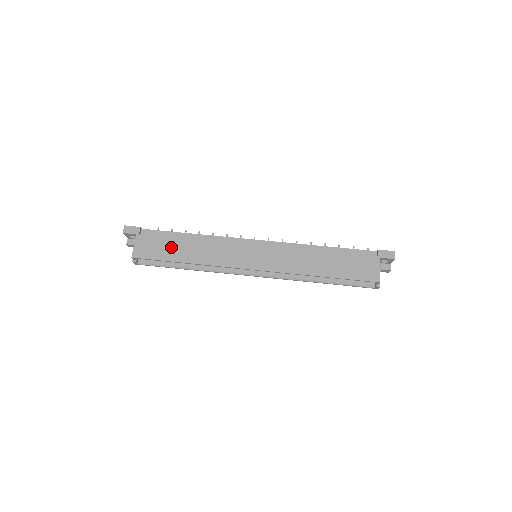
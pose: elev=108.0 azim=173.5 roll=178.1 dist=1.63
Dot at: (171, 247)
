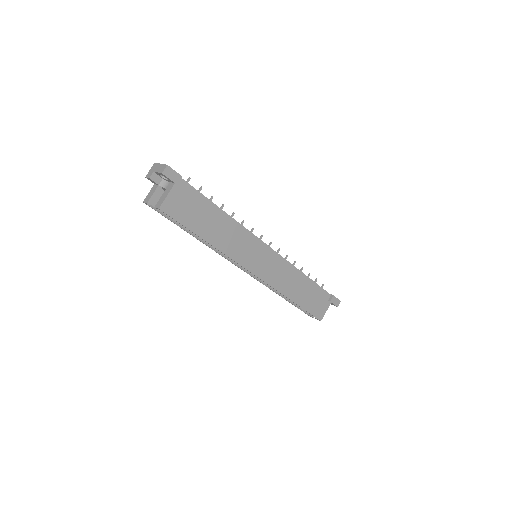
Dot at: (201, 217)
